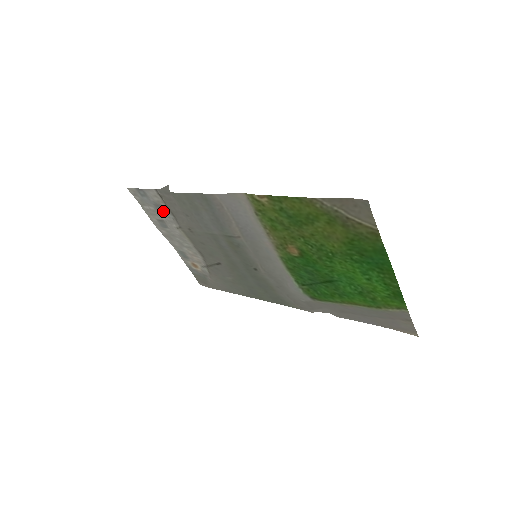
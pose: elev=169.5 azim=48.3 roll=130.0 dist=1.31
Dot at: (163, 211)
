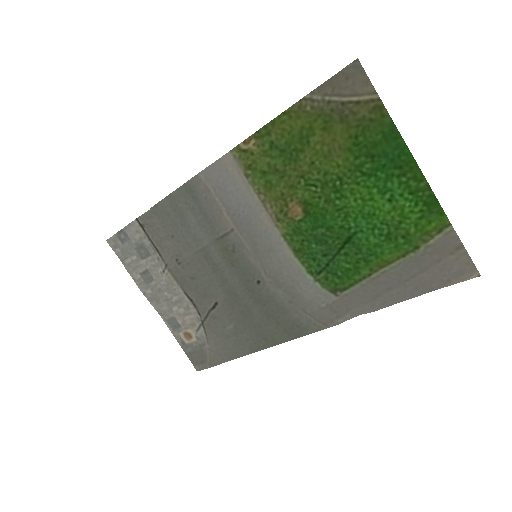
Dot at: (146, 254)
